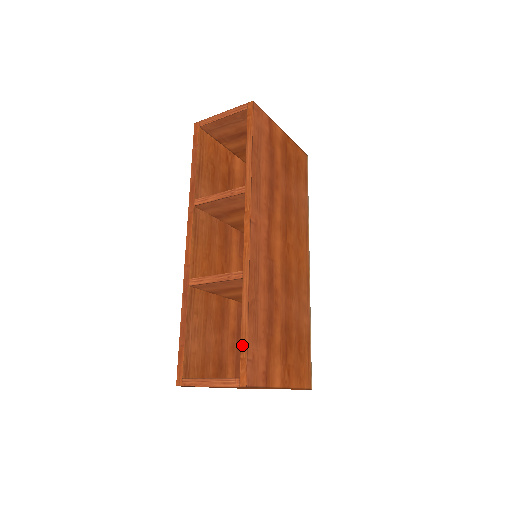
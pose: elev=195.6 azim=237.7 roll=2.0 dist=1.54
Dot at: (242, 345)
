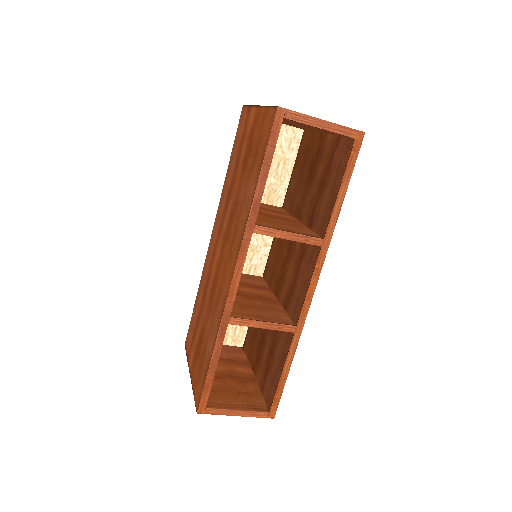
Dot at: (279, 388)
